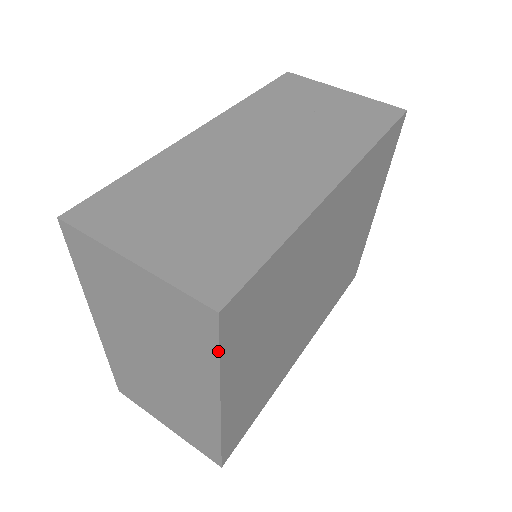
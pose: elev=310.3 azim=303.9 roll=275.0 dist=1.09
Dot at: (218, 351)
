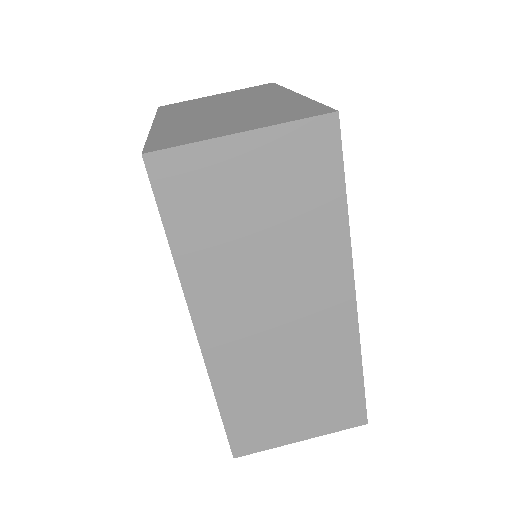
Dot at: occluded
